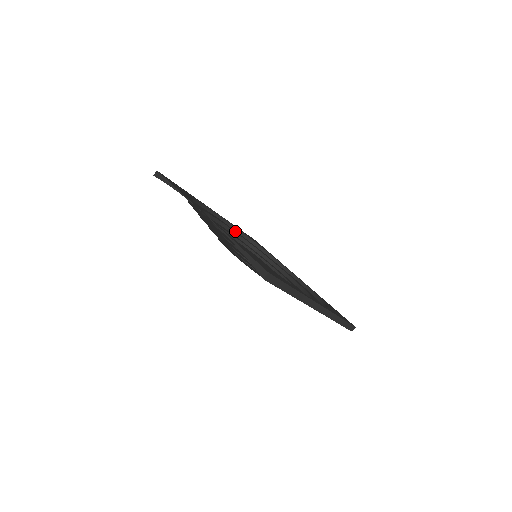
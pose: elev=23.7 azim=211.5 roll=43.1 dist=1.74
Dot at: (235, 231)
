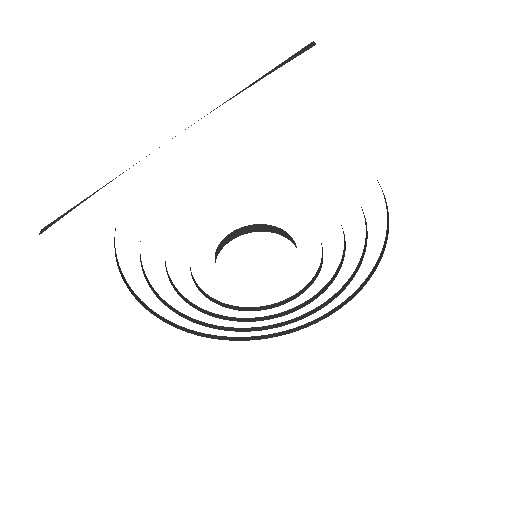
Dot at: occluded
